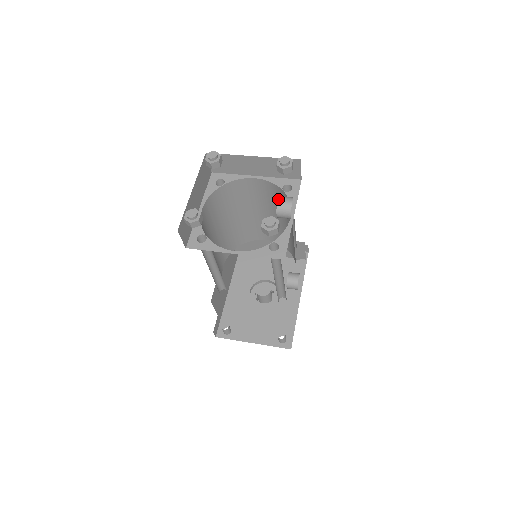
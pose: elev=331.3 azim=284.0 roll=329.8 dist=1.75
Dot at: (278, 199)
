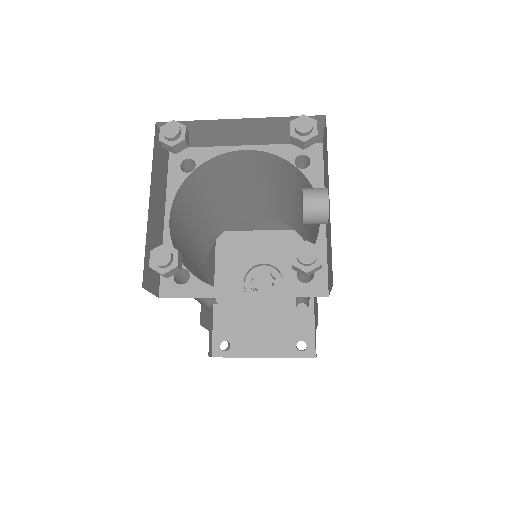
Dot at: (303, 197)
